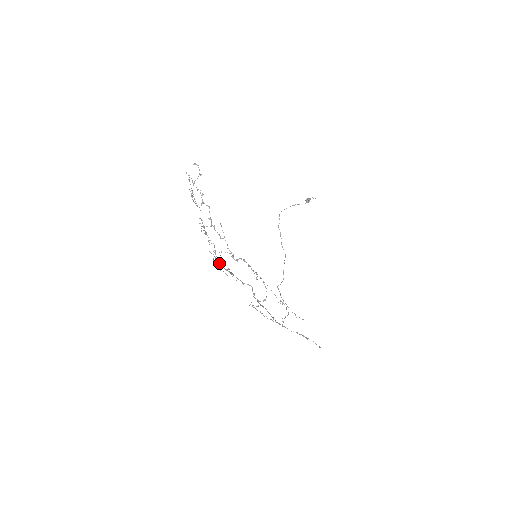
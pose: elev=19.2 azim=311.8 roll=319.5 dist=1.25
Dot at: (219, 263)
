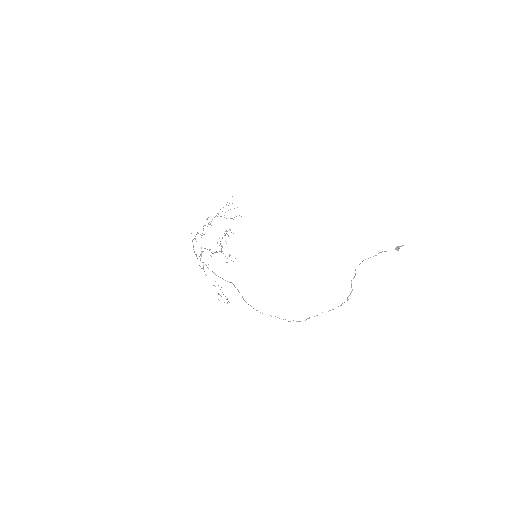
Dot at: (220, 251)
